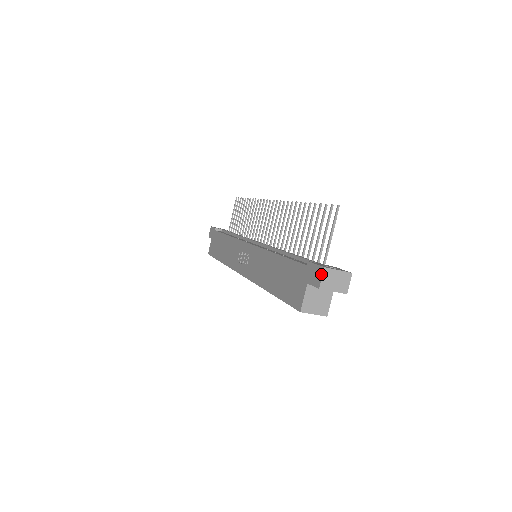
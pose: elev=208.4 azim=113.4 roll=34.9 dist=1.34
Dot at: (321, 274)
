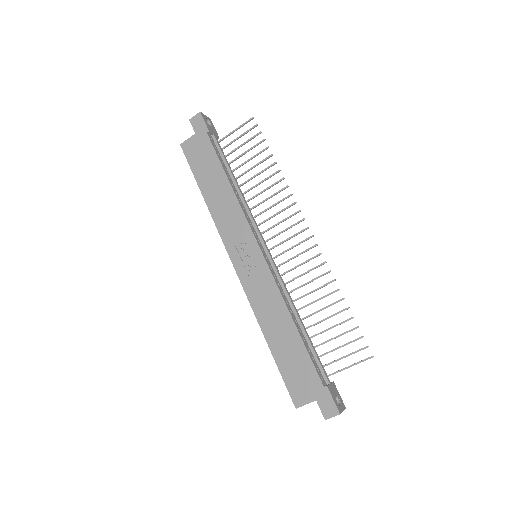
Dot at: (334, 415)
